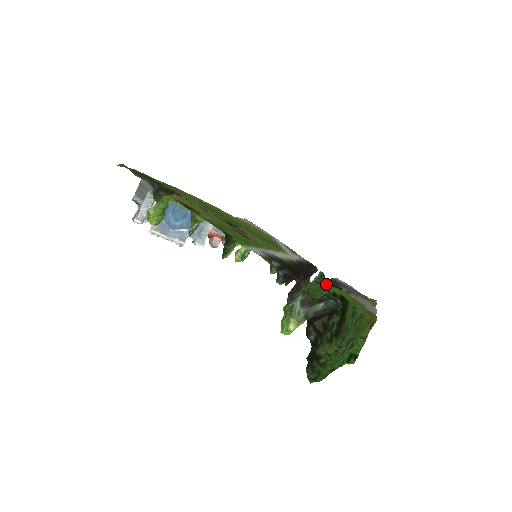
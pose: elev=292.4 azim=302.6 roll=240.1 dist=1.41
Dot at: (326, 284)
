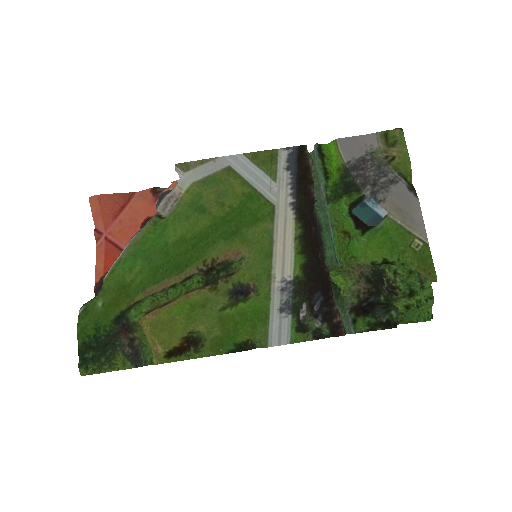
Dot at: (339, 187)
